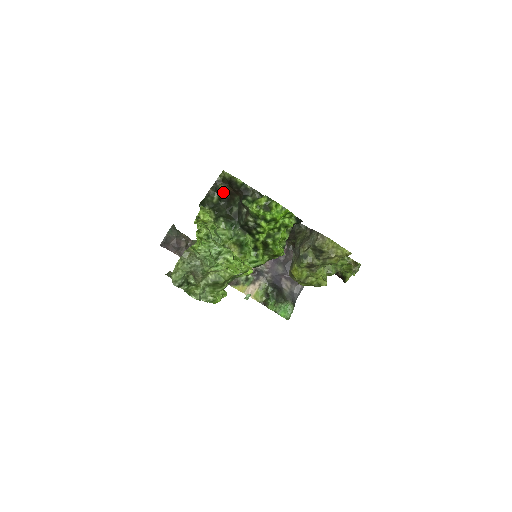
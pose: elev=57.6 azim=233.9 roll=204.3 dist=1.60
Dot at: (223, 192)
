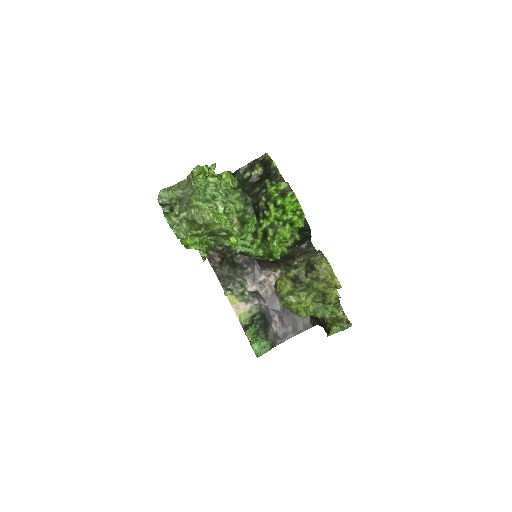
Dot at: (256, 171)
